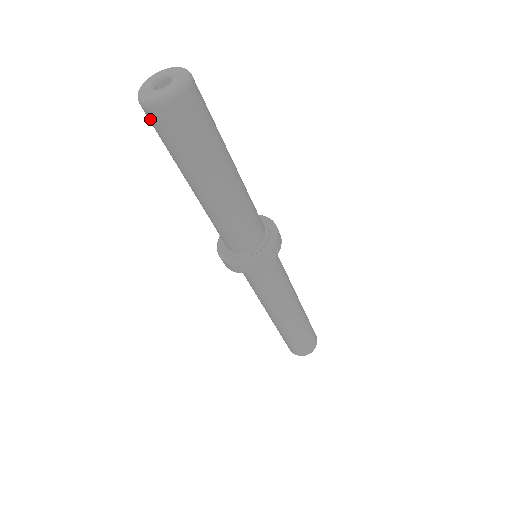
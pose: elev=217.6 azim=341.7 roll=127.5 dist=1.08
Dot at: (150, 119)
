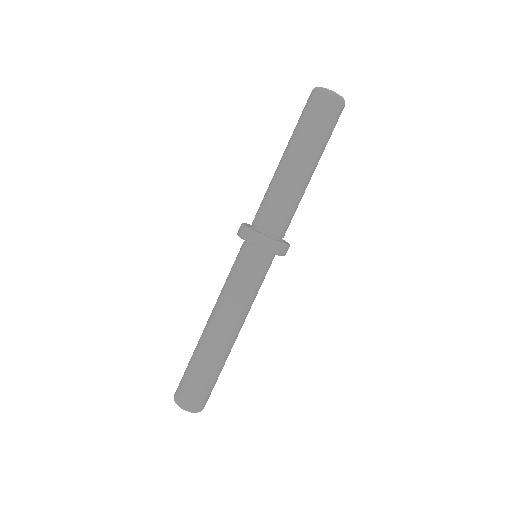
Dot at: (328, 104)
